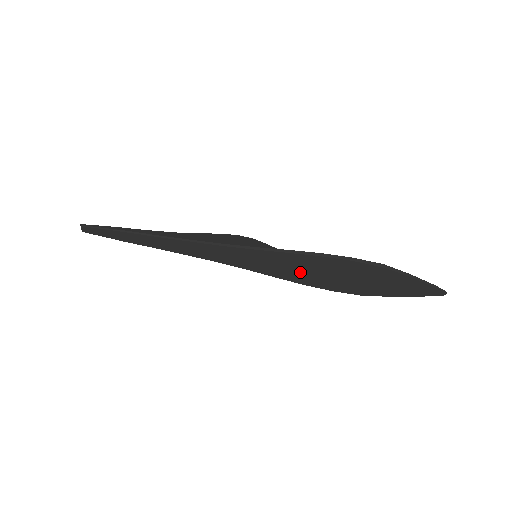
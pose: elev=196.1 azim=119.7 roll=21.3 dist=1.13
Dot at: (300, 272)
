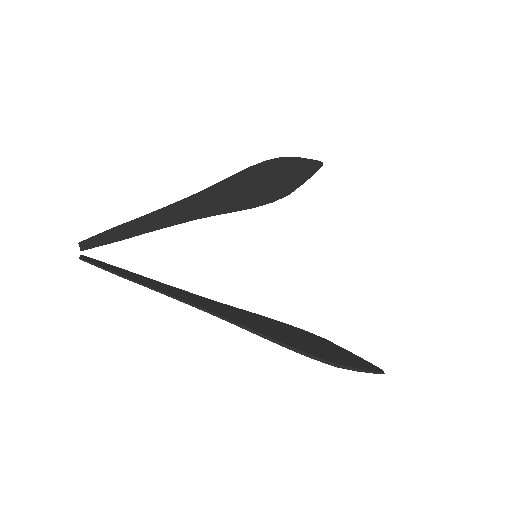
Dot at: occluded
